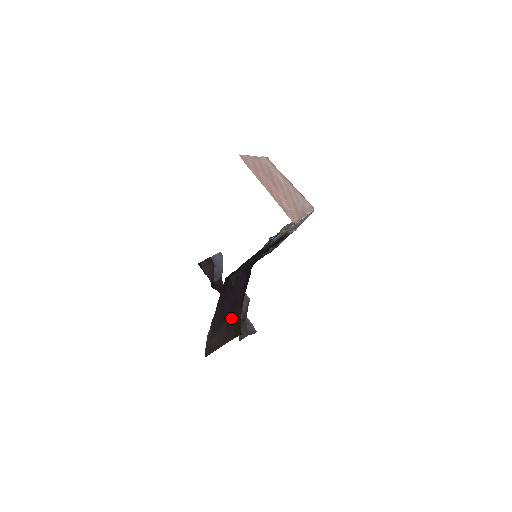
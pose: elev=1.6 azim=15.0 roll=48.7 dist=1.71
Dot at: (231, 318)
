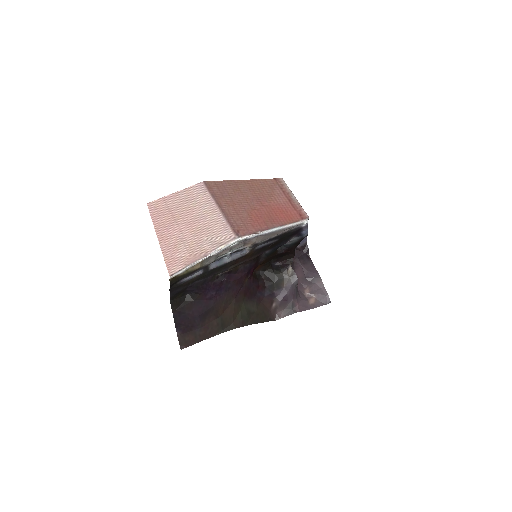
Dot at: (207, 320)
